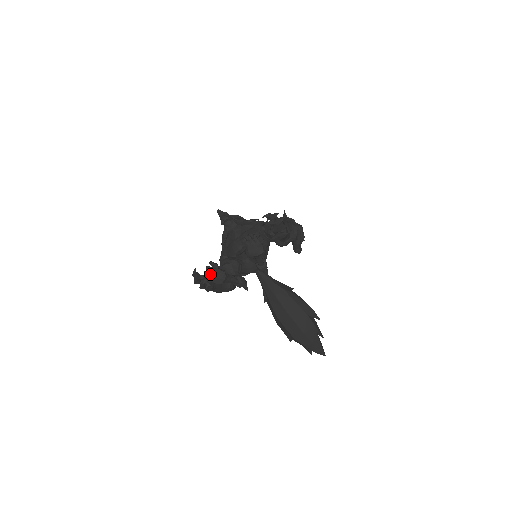
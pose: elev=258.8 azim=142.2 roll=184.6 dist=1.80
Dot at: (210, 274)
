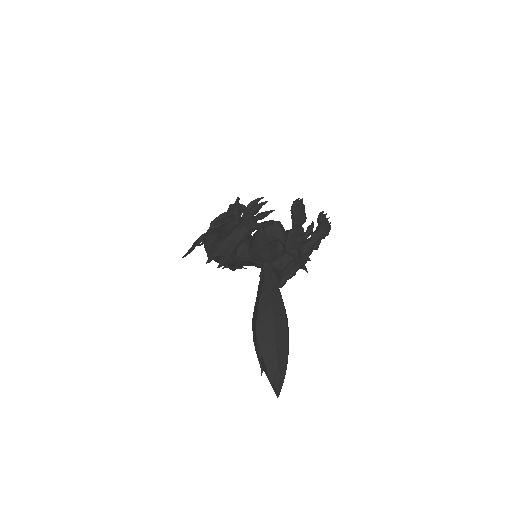
Dot at: (300, 206)
